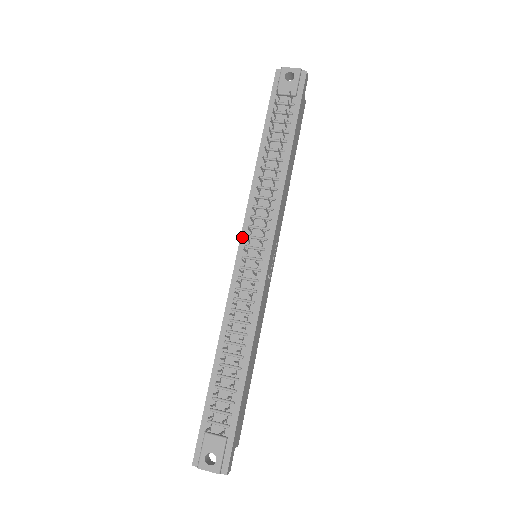
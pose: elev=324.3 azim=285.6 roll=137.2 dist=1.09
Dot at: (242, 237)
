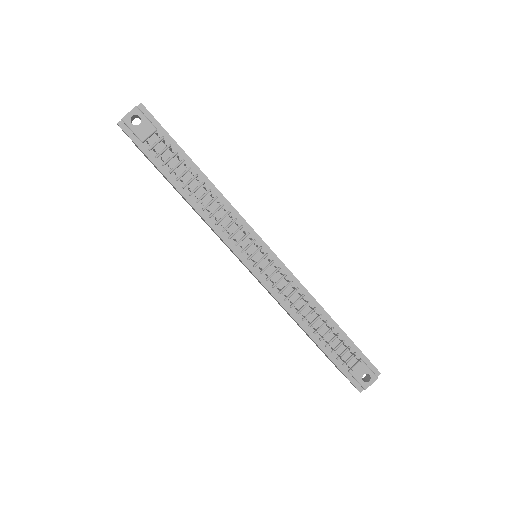
Dot at: (239, 256)
